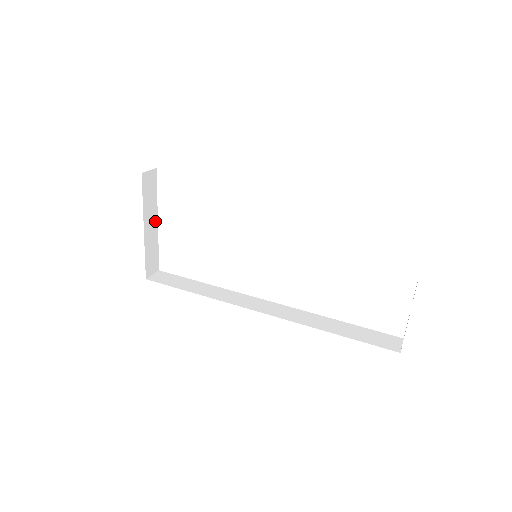
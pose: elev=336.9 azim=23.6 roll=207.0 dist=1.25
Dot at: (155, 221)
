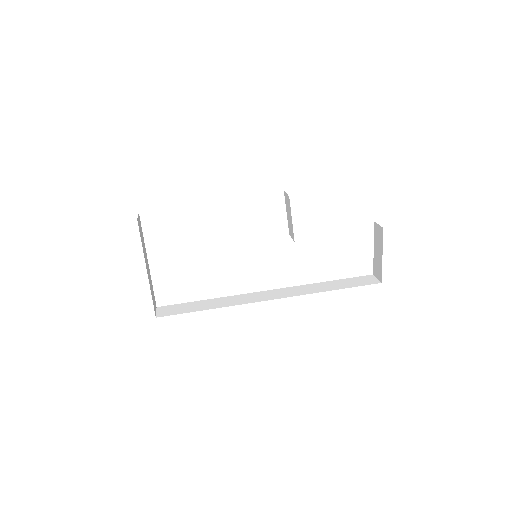
Dot at: (147, 262)
